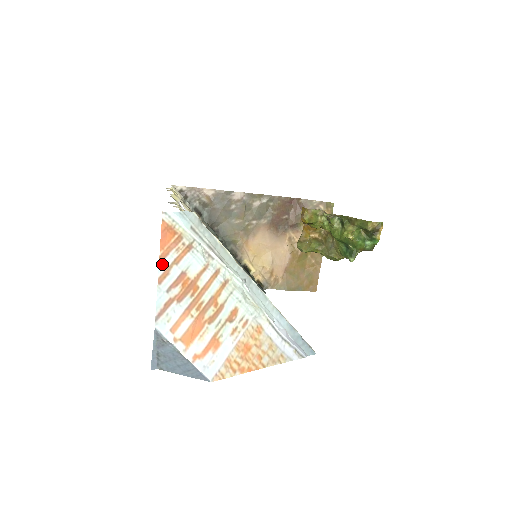
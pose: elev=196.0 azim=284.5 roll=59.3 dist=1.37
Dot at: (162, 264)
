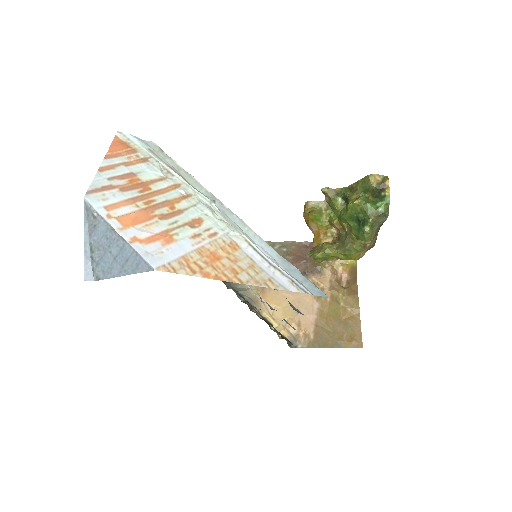
Dot at: (107, 160)
